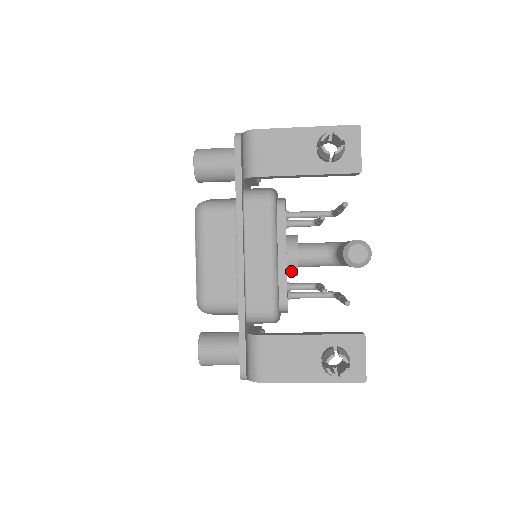
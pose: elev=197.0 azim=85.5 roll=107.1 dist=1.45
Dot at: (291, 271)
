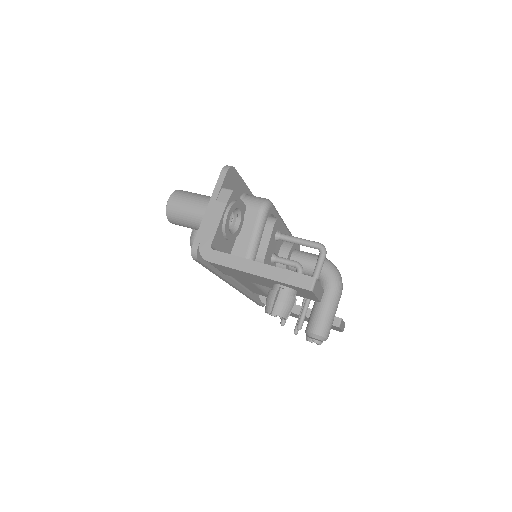
Dot at: occluded
